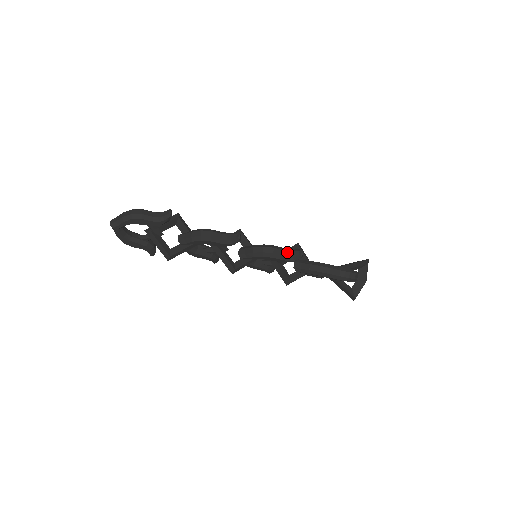
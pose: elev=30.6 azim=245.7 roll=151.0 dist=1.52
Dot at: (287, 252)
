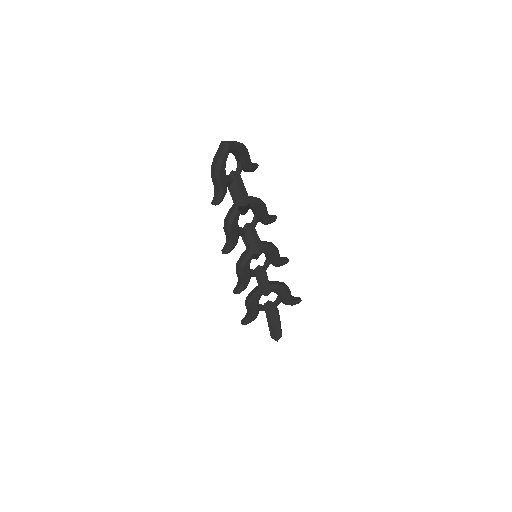
Dot at: occluded
